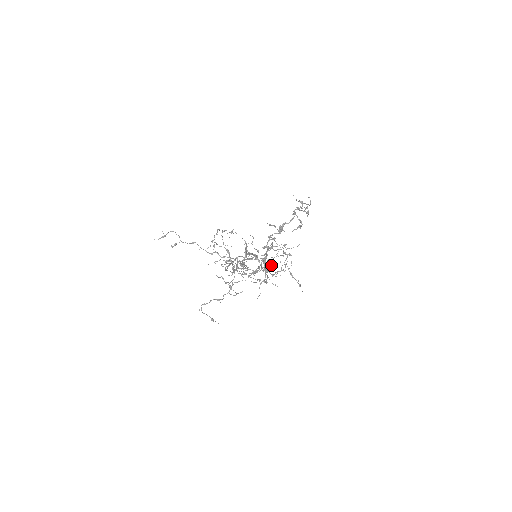
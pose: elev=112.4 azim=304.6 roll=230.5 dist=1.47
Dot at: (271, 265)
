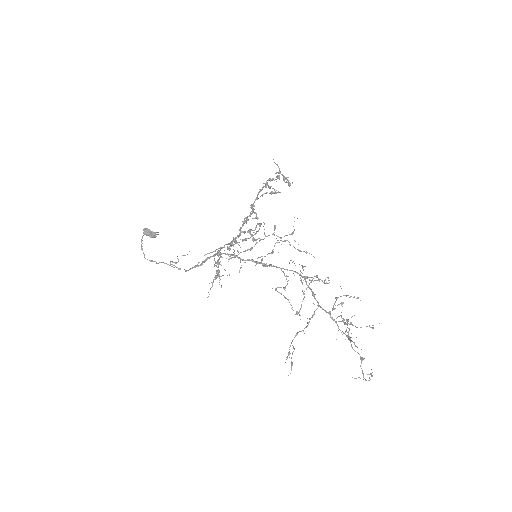
Dot at: occluded
